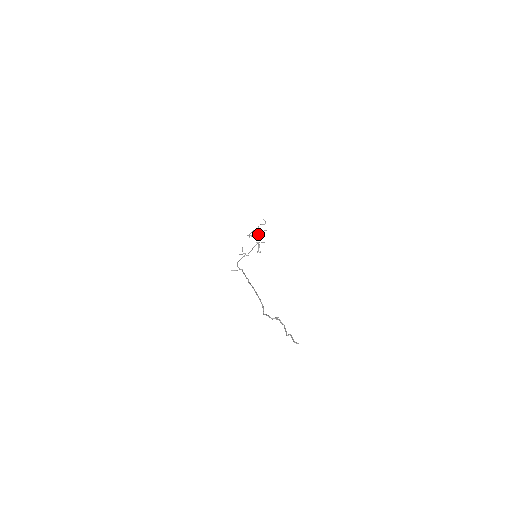
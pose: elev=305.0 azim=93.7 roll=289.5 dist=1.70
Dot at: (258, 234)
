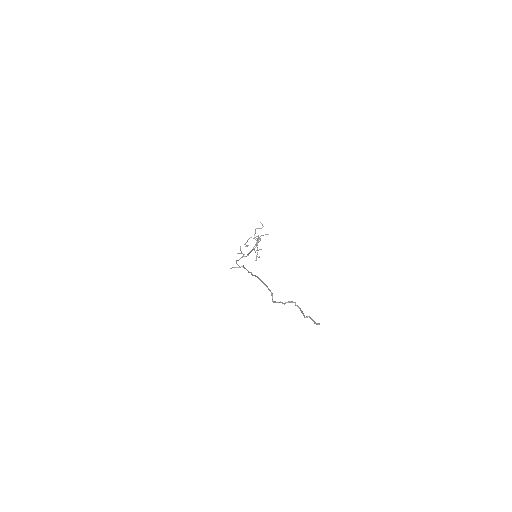
Dot at: (256, 236)
